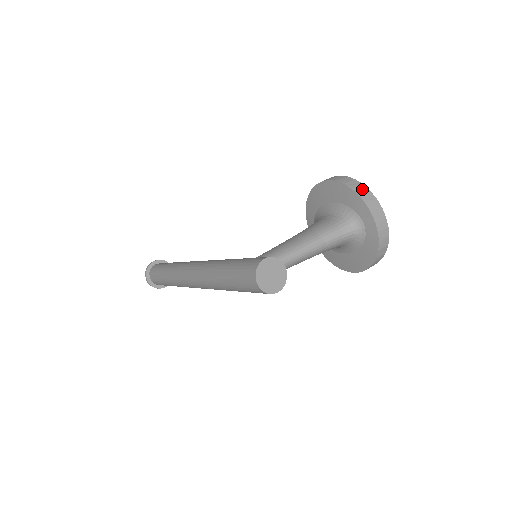
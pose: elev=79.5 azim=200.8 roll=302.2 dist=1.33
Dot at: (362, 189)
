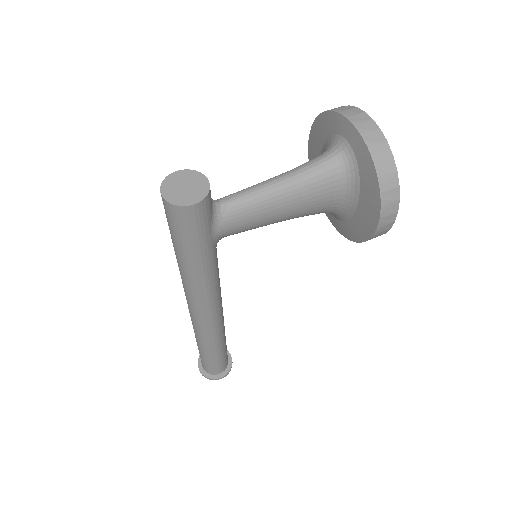
Dot at: (338, 108)
